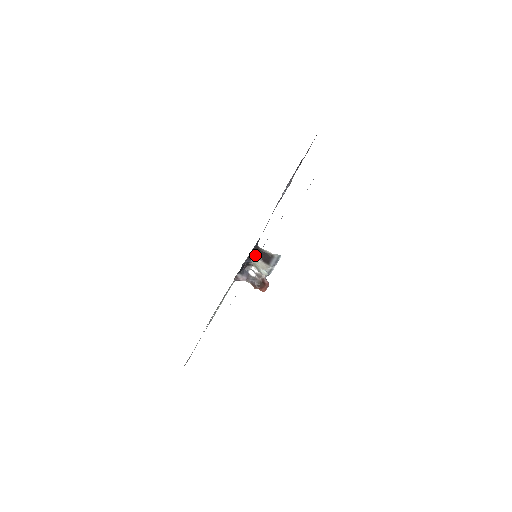
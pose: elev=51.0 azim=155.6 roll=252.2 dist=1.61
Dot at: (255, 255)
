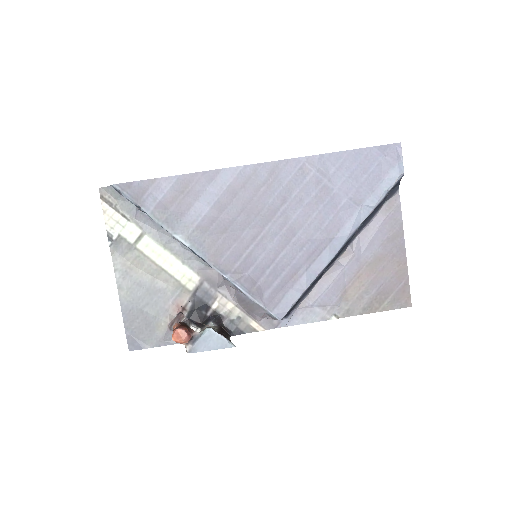
Dot at: (221, 327)
